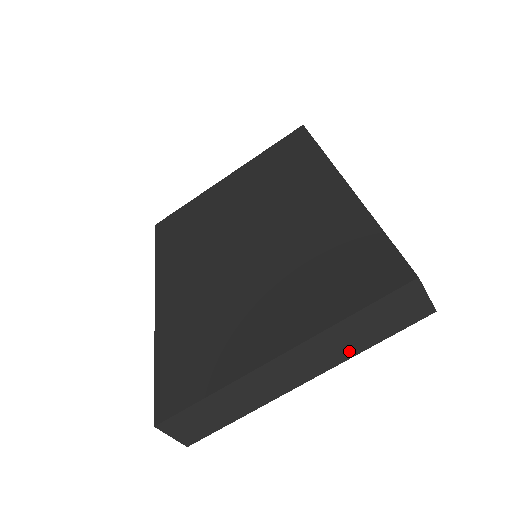
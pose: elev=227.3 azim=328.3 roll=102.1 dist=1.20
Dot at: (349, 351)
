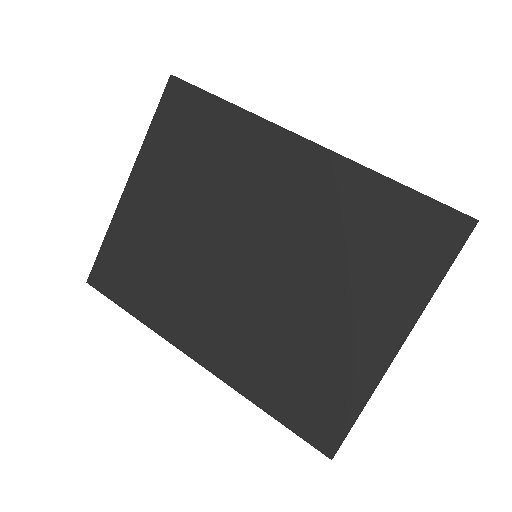
Dot at: occluded
